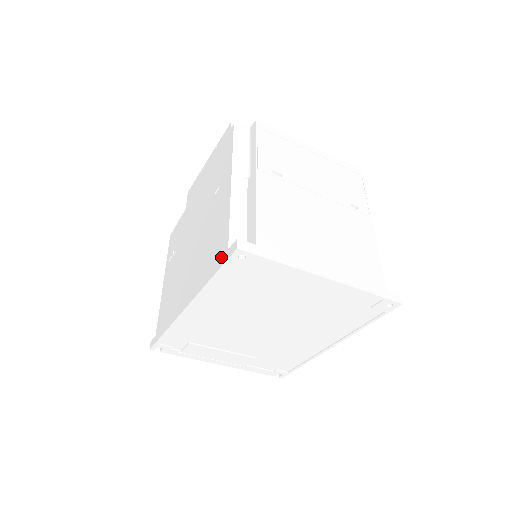
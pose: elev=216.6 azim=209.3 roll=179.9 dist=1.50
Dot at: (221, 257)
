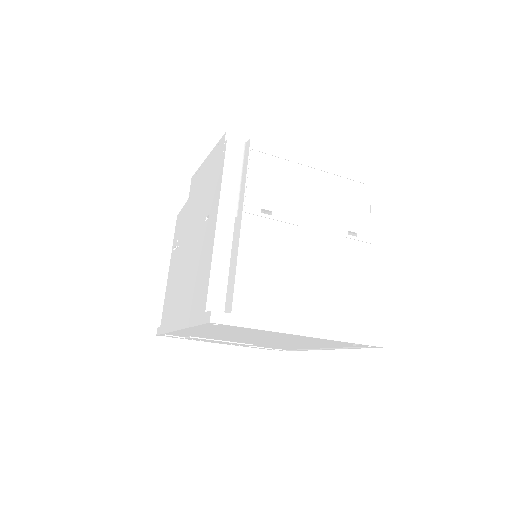
Dot at: (200, 313)
